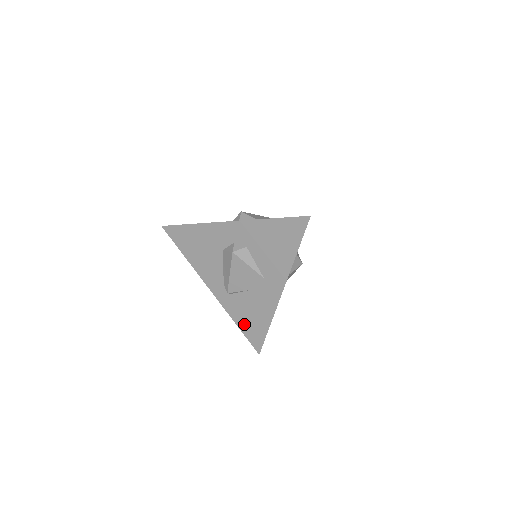
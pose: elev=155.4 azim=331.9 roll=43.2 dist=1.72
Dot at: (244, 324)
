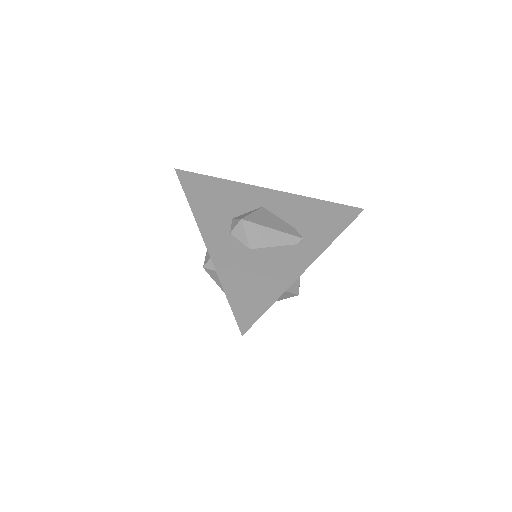
Dot at: occluded
